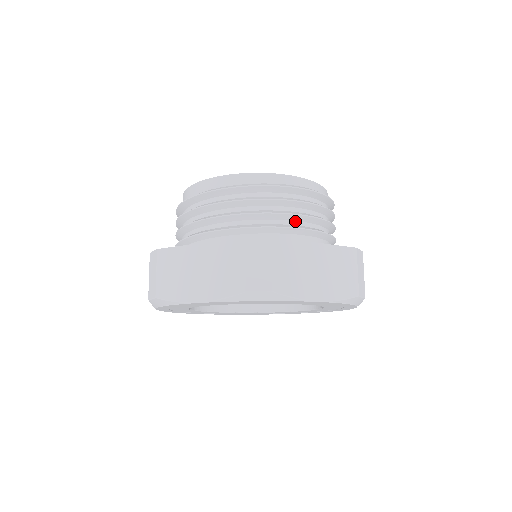
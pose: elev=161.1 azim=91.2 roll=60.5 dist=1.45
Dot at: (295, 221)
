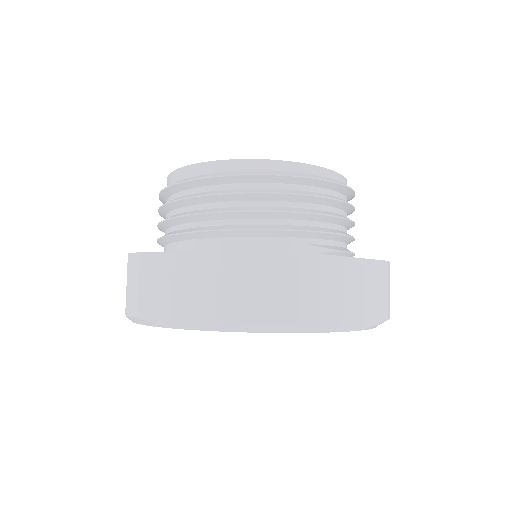
Dot at: (211, 221)
